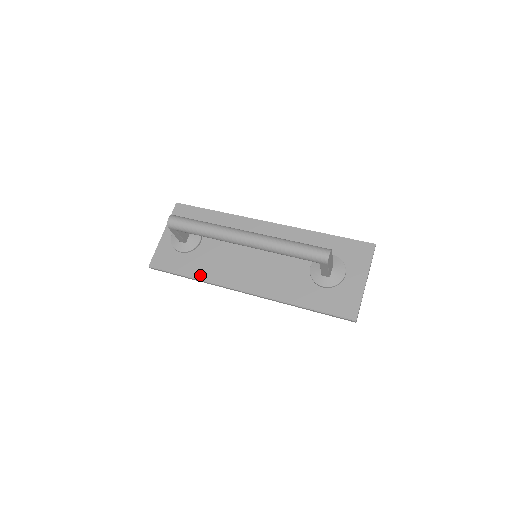
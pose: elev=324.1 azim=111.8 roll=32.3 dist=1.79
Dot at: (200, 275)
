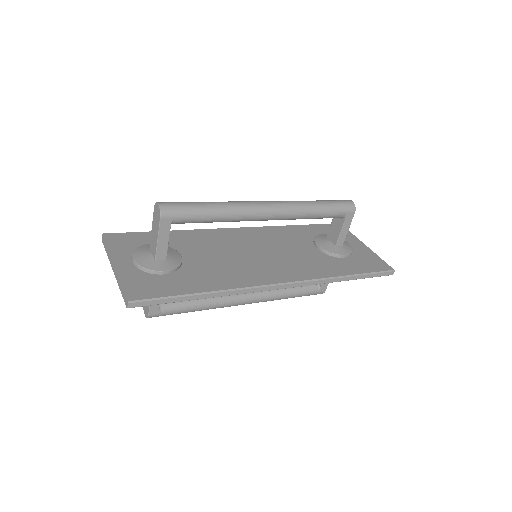
Dot at: (216, 286)
